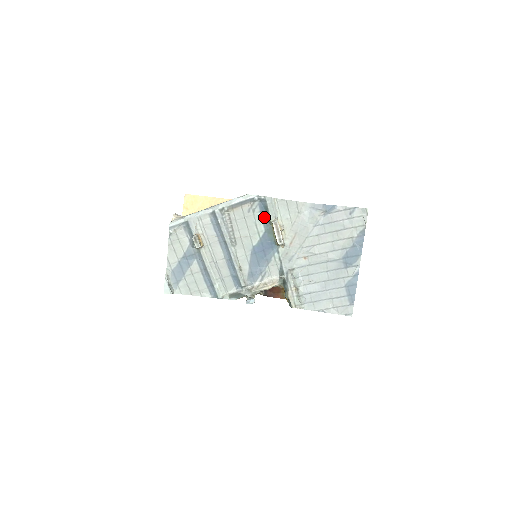
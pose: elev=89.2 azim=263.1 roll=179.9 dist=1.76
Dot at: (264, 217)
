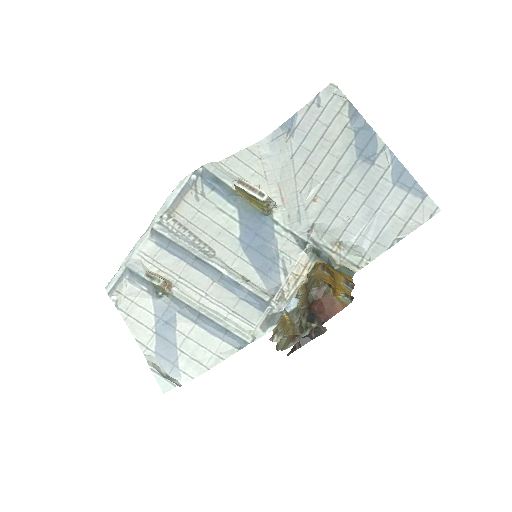
Dot at: (222, 193)
